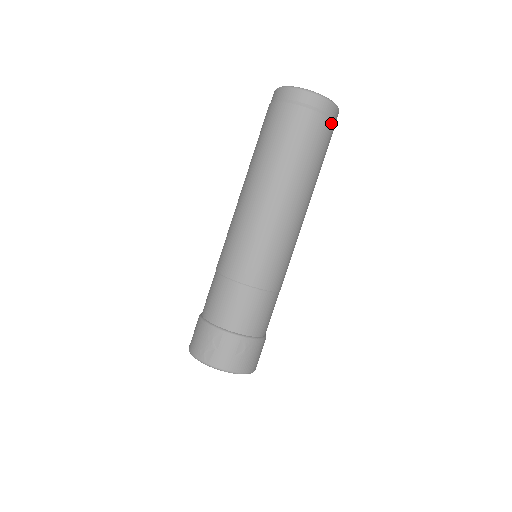
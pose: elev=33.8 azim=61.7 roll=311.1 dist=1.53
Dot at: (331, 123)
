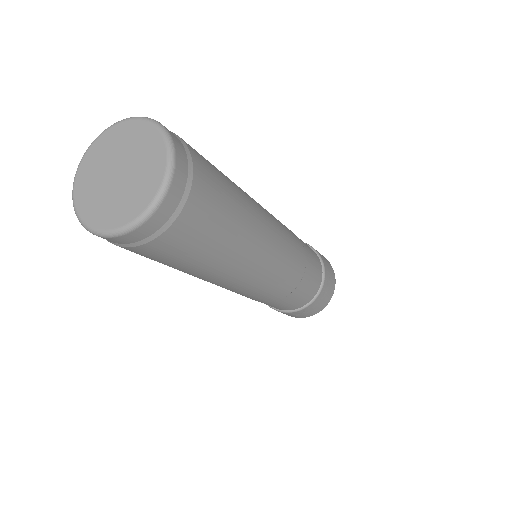
Dot at: (171, 228)
